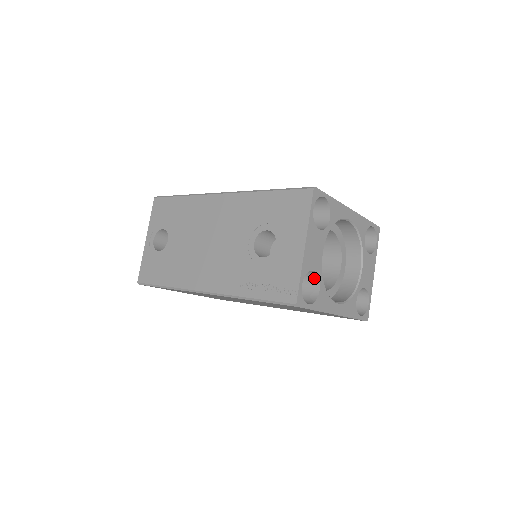
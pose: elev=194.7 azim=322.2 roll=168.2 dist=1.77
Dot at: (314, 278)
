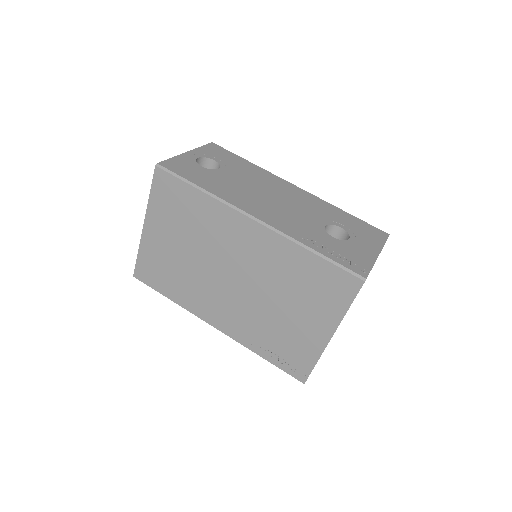
Dot at: occluded
